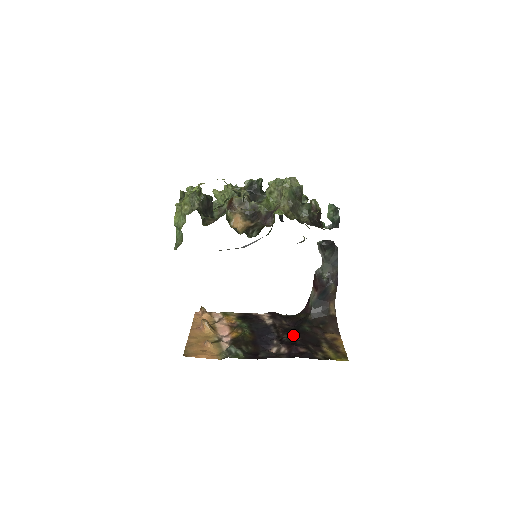
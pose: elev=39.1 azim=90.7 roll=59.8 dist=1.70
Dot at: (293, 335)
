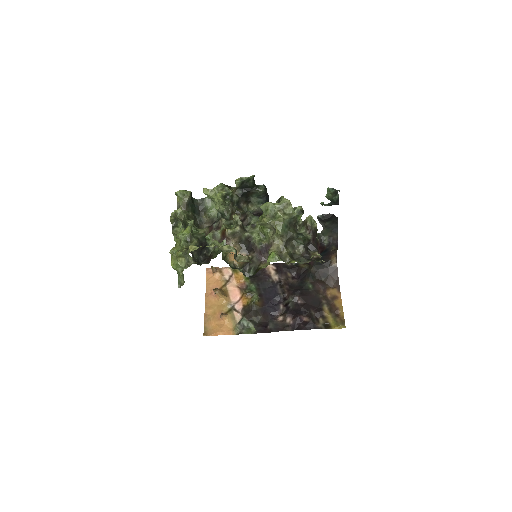
Dot at: (297, 298)
